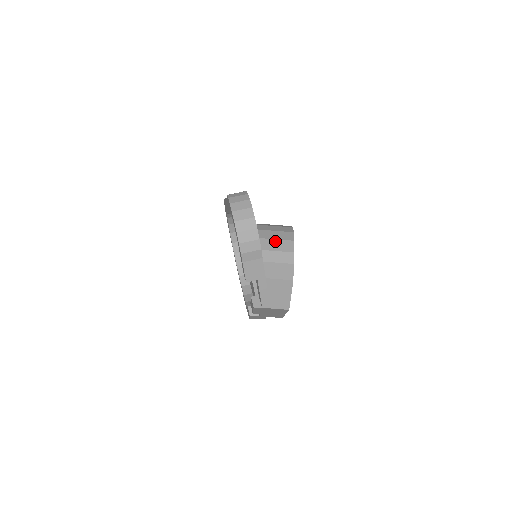
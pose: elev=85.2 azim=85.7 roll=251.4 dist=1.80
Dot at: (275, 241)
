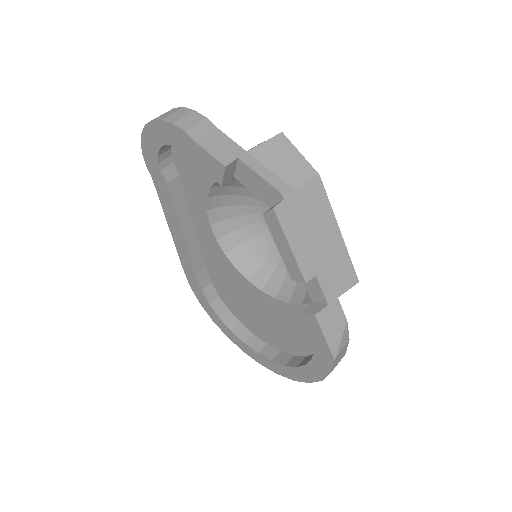
Dot at: occluded
